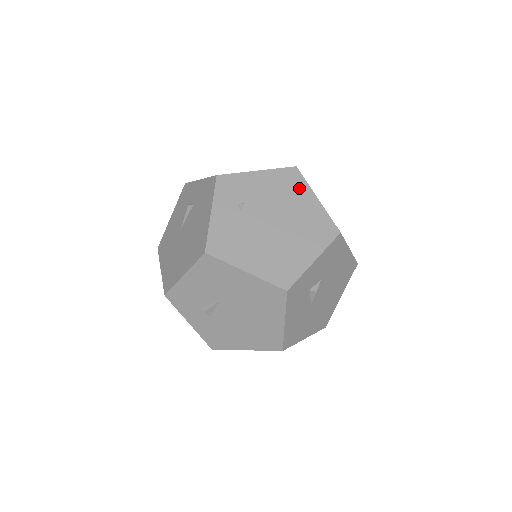
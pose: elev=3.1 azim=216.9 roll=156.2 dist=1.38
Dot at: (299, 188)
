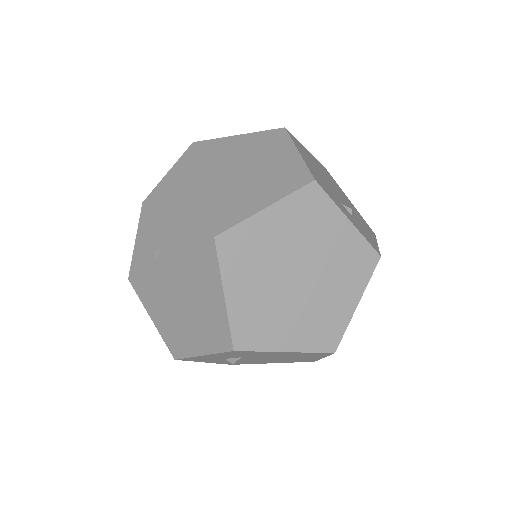
Dot at: (209, 269)
